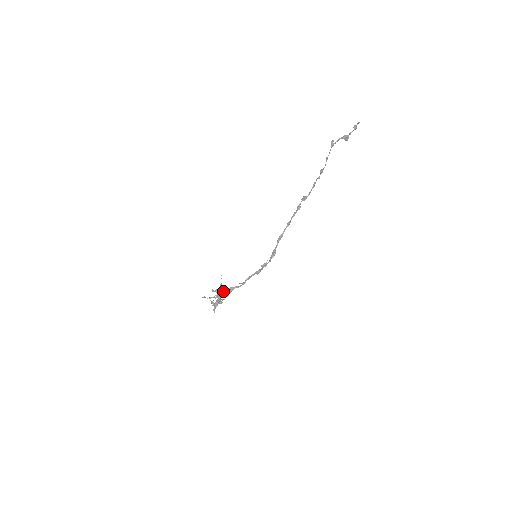
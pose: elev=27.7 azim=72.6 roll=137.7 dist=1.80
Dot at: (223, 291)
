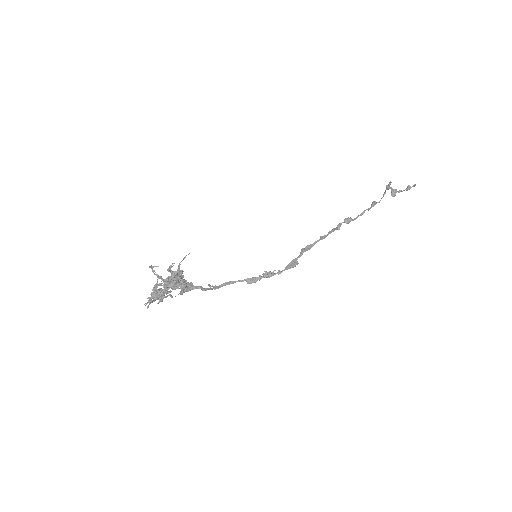
Dot at: occluded
